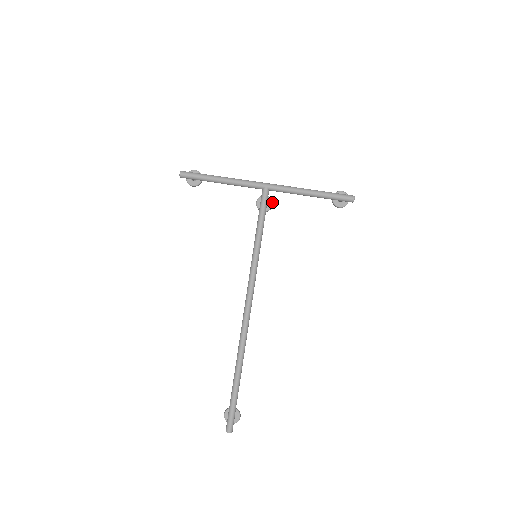
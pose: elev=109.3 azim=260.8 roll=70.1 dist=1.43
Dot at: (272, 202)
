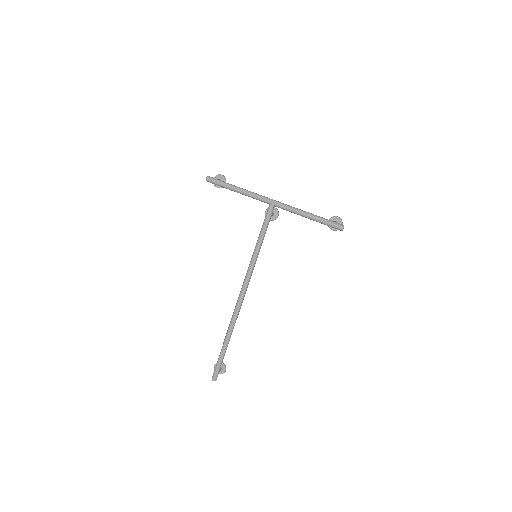
Dot at: (278, 214)
